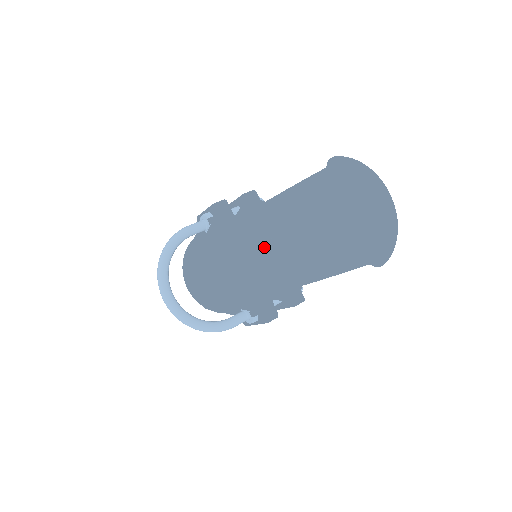
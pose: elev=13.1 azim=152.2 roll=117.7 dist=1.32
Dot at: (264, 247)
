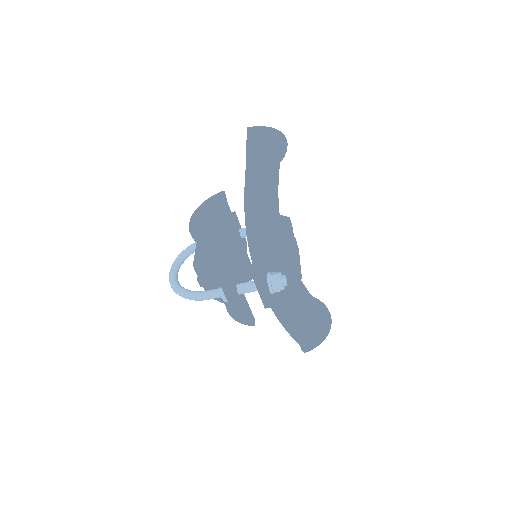
Dot at: occluded
